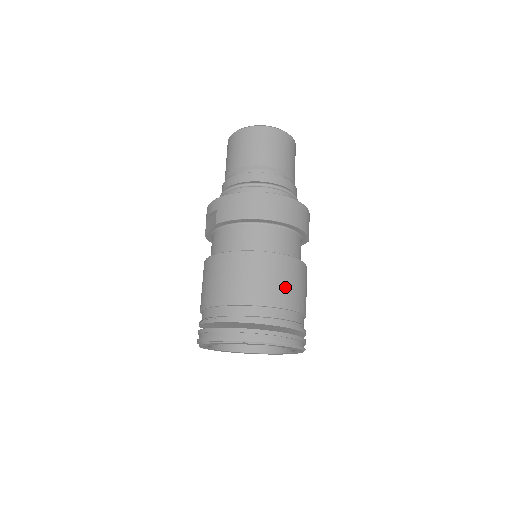
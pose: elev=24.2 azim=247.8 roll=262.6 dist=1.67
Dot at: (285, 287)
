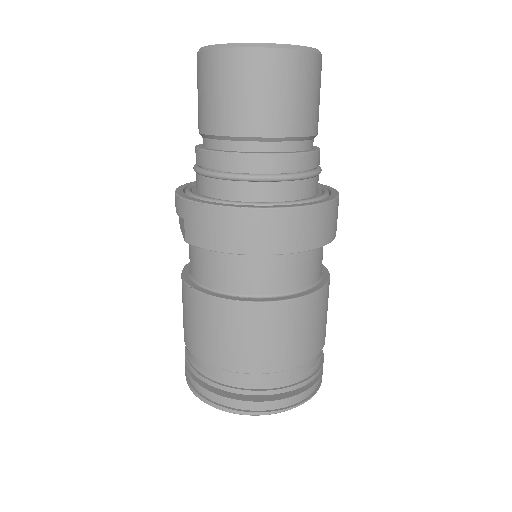
Dot at: (290, 343)
